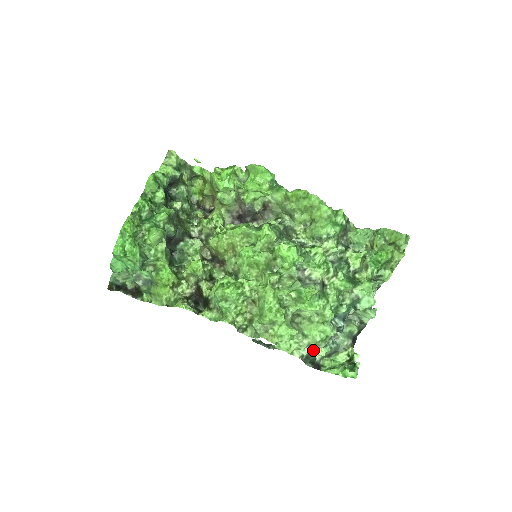
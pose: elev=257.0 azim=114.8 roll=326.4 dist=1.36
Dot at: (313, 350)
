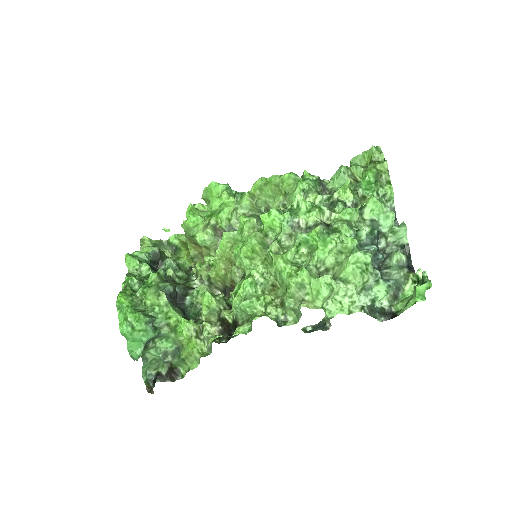
Dot at: (369, 296)
